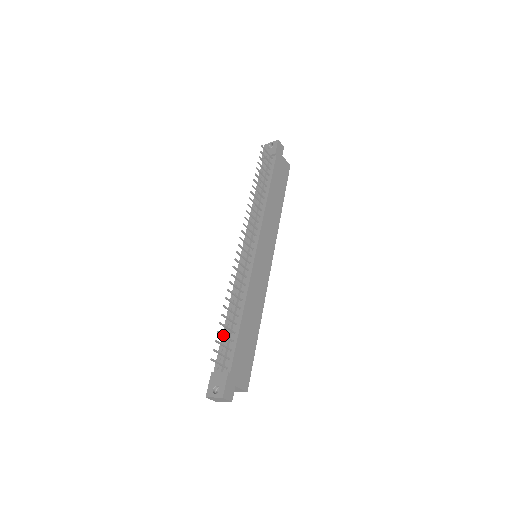
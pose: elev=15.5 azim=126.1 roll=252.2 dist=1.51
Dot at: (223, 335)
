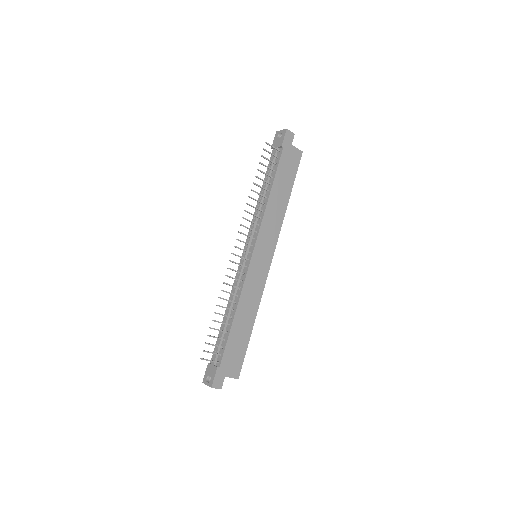
Dot at: (214, 337)
